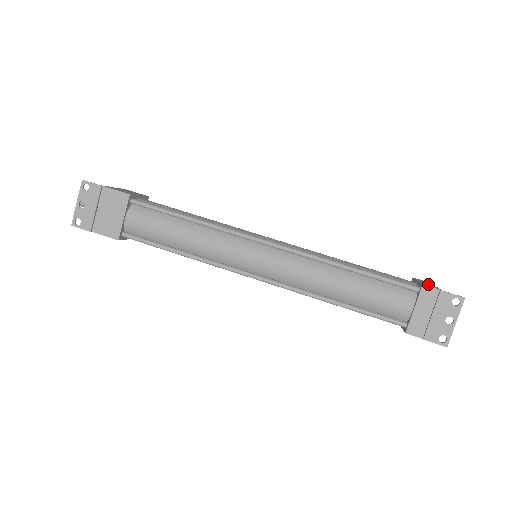
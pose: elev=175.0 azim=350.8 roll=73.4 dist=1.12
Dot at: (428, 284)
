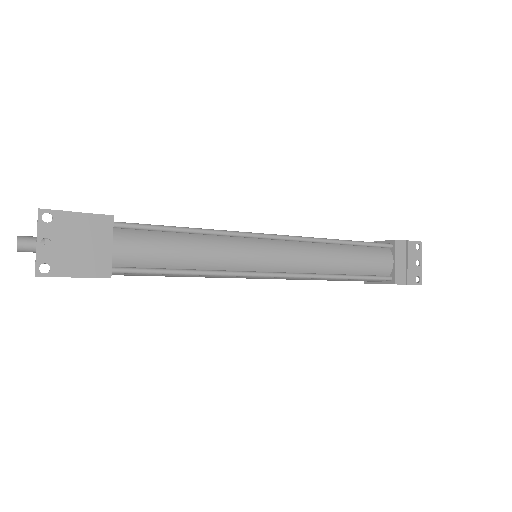
Dot at: occluded
